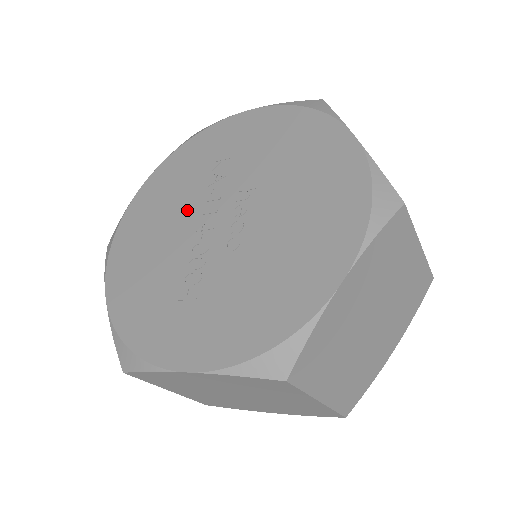
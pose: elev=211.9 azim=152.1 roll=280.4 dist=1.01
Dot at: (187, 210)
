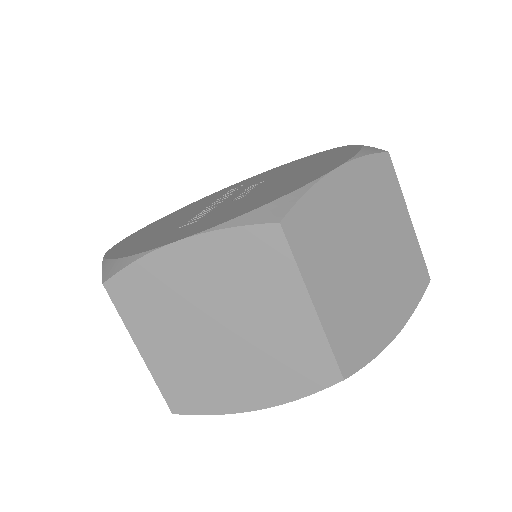
Dot at: (201, 207)
